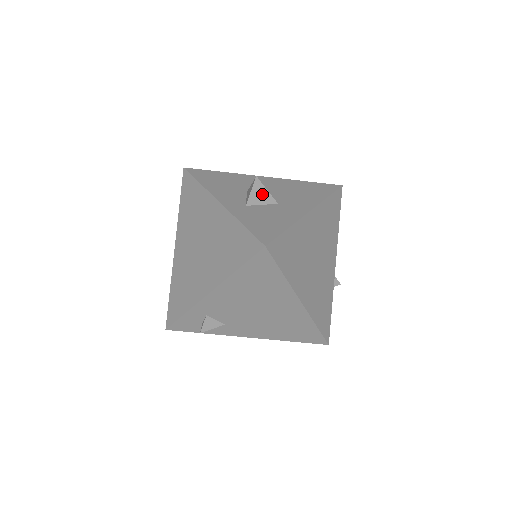
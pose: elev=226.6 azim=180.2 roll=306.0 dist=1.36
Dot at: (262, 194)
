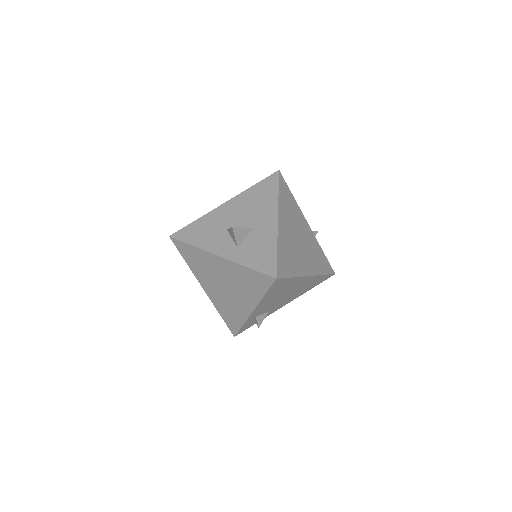
Dot at: (242, 232)
